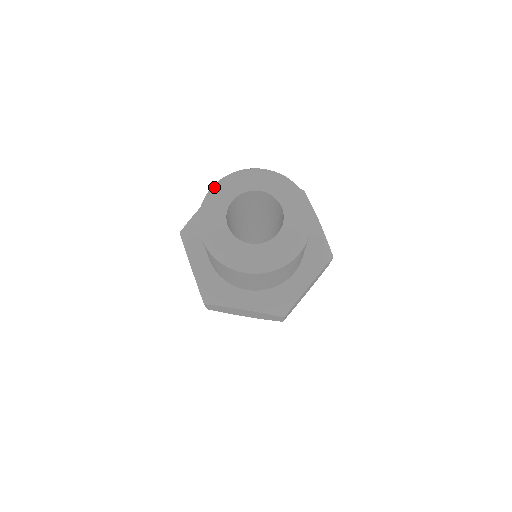
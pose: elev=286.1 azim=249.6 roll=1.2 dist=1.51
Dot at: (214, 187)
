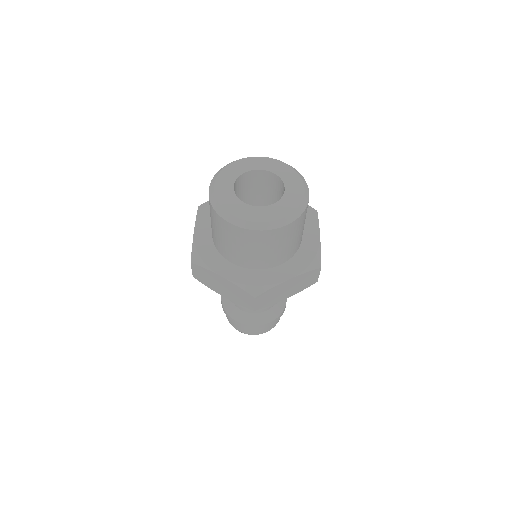
Dot at: (237, 160)
